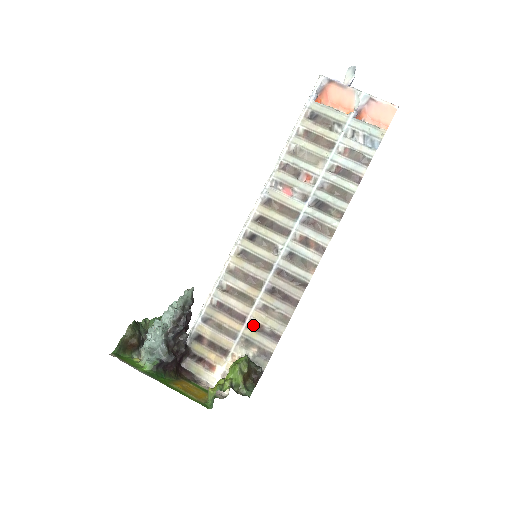
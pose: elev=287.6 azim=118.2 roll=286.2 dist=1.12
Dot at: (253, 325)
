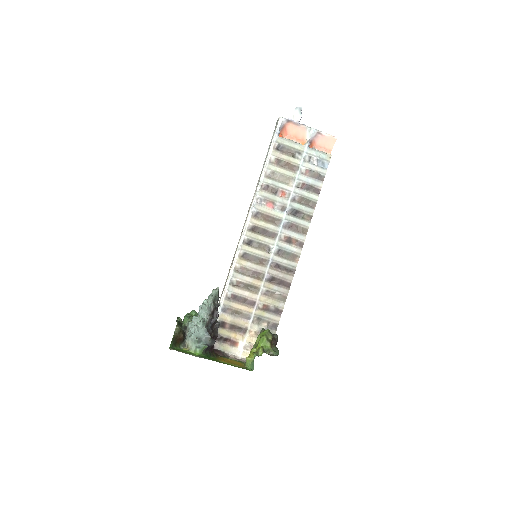
Dot at: (261, 307)
